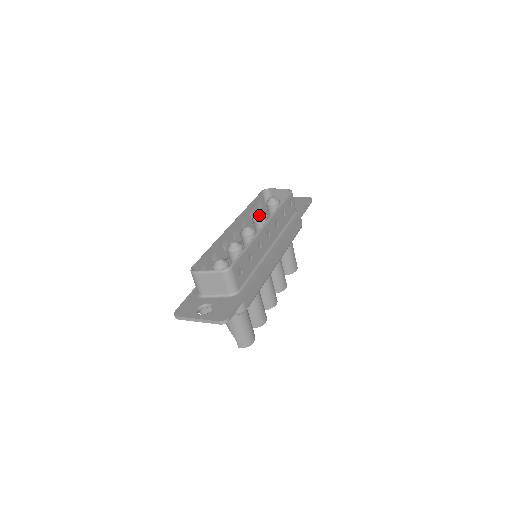
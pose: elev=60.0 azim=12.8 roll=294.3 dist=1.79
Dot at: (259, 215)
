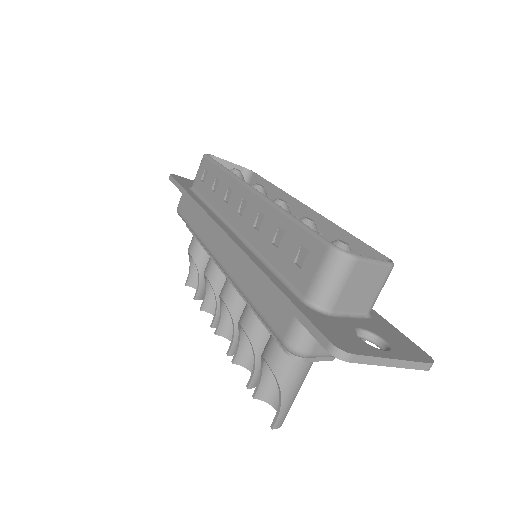
Dot at: (264, 189)
